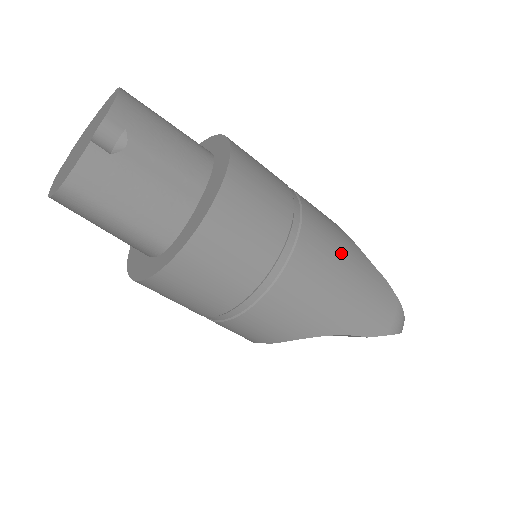
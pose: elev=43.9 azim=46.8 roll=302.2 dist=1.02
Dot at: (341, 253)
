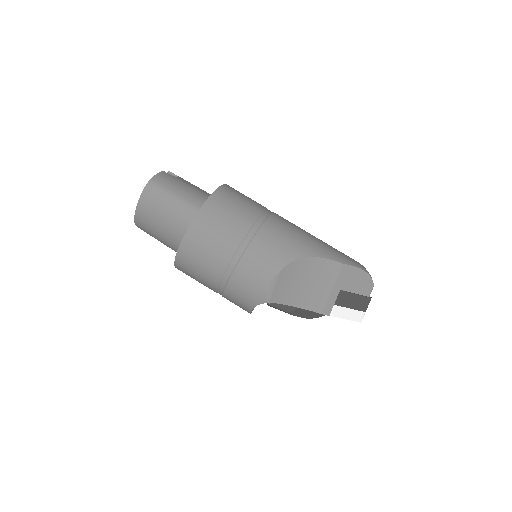
Dot at: occluded
